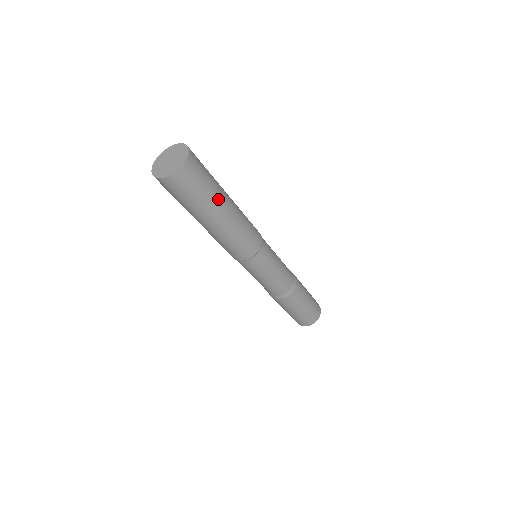
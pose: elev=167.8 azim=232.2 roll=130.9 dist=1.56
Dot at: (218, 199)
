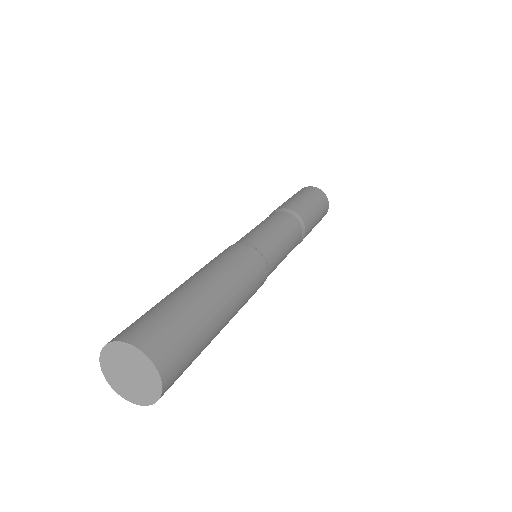
Dot at: (212, 338)
